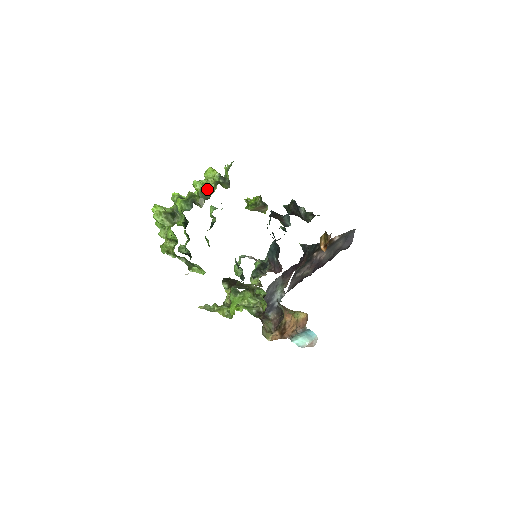
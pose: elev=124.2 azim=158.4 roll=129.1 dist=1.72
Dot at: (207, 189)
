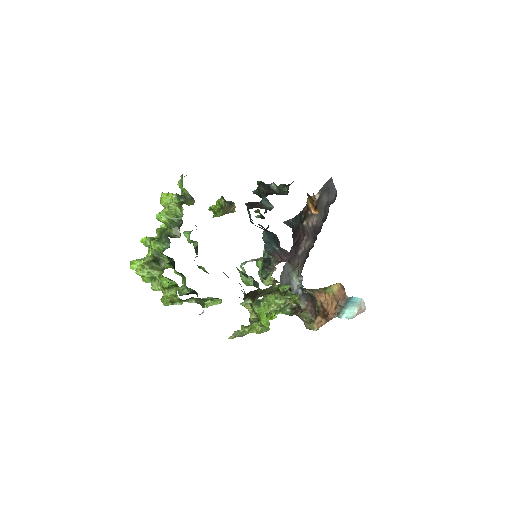
Dot at: (174, 216)
